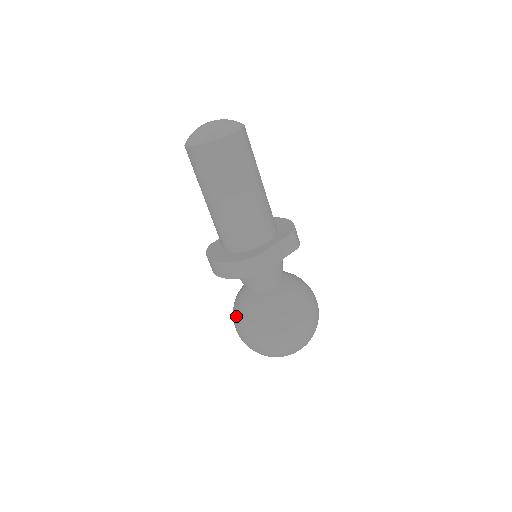
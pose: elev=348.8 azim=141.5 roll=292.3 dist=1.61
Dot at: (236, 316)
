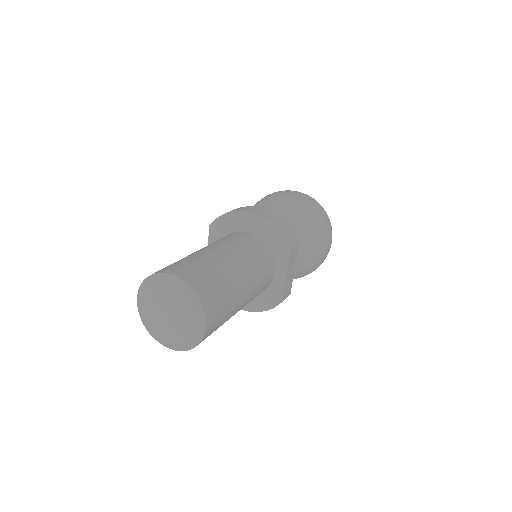
Dot at: occluded
